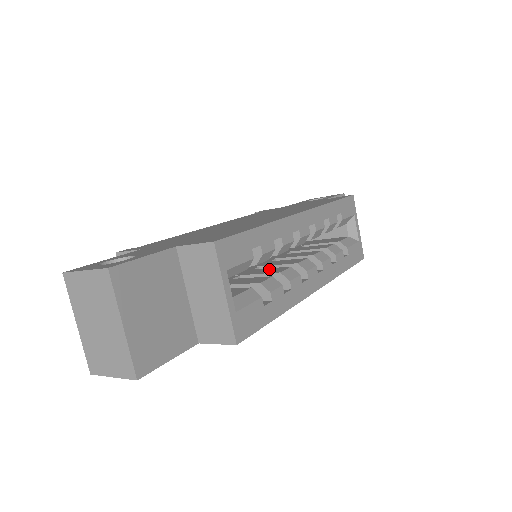
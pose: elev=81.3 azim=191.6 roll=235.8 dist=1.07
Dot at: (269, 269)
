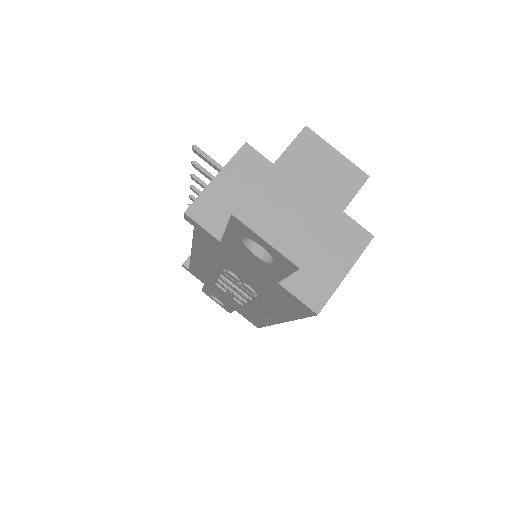
Dot at: occluded
